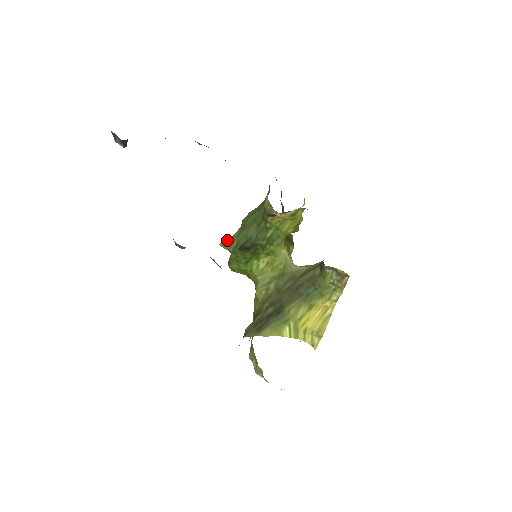
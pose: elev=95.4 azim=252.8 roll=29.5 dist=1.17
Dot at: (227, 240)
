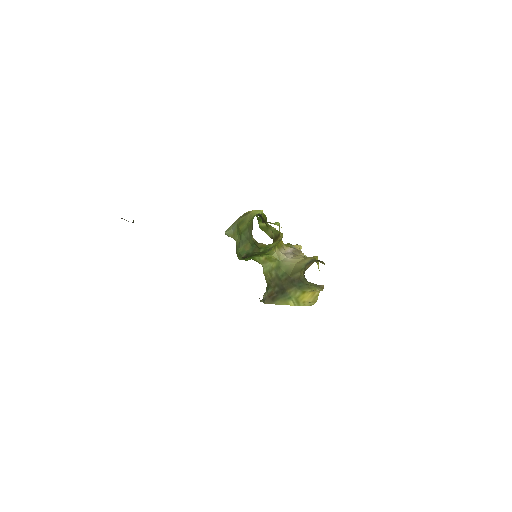
Dot at: (229, 231)
